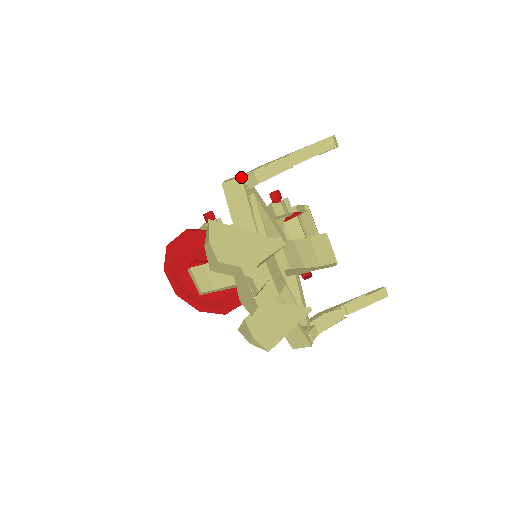
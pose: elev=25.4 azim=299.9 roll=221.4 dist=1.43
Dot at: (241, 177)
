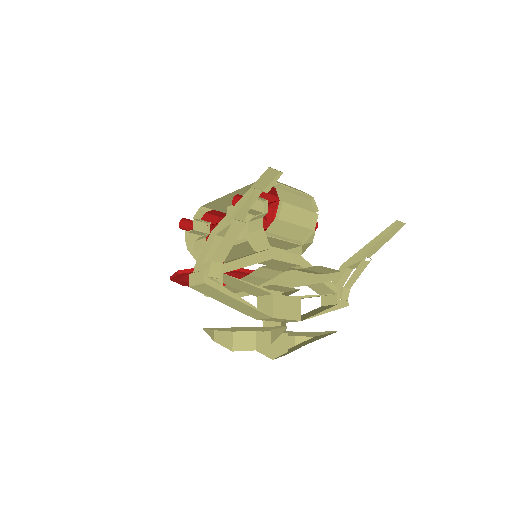
Dot at: (204, 284)
